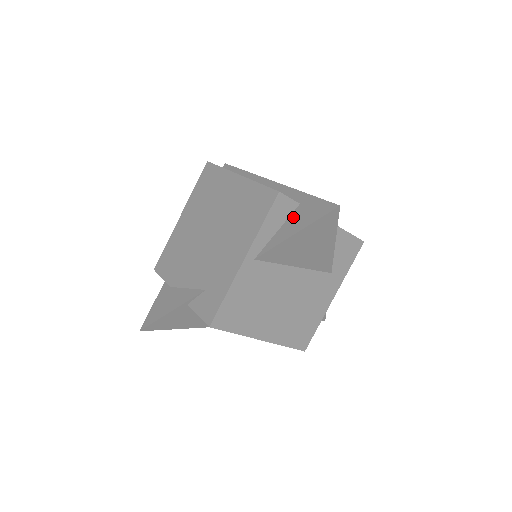
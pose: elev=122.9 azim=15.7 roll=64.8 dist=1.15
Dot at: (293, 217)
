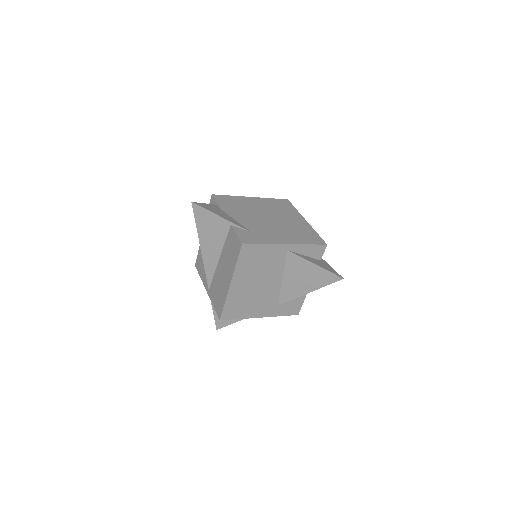
Dot at: (316, 260)
